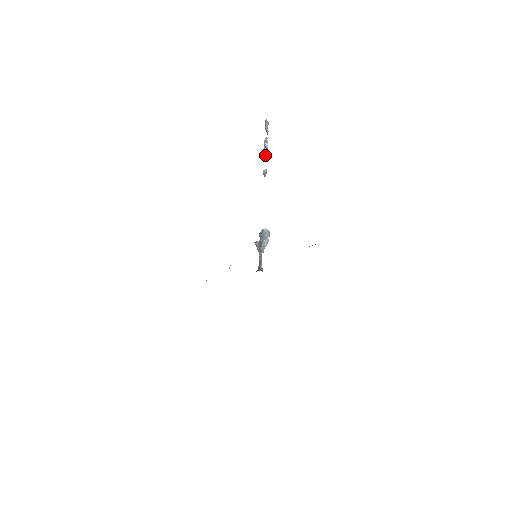
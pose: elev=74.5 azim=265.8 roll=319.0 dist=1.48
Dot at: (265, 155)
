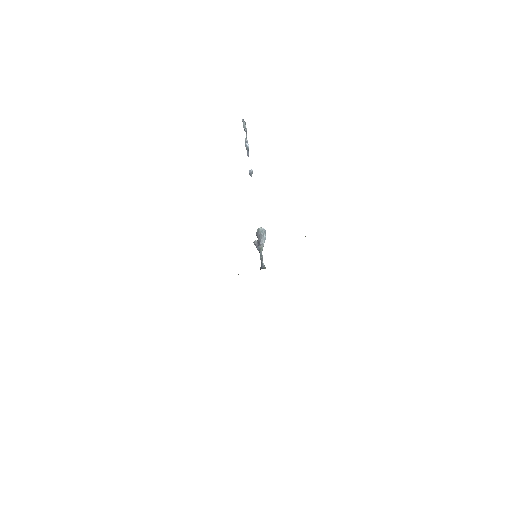
Dot at: (248, 155)
